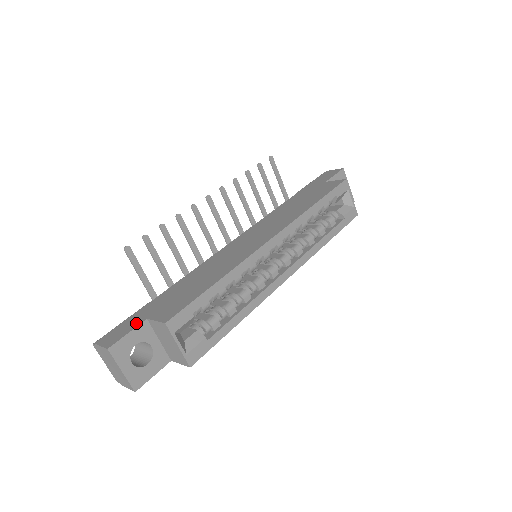
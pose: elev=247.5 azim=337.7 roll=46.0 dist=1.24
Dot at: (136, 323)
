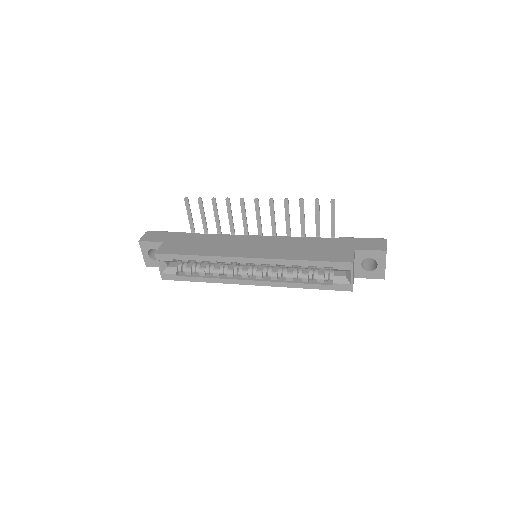
Dot at: (160, 239)
